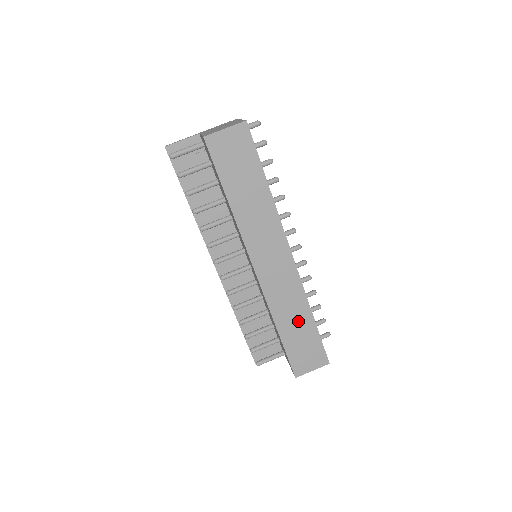
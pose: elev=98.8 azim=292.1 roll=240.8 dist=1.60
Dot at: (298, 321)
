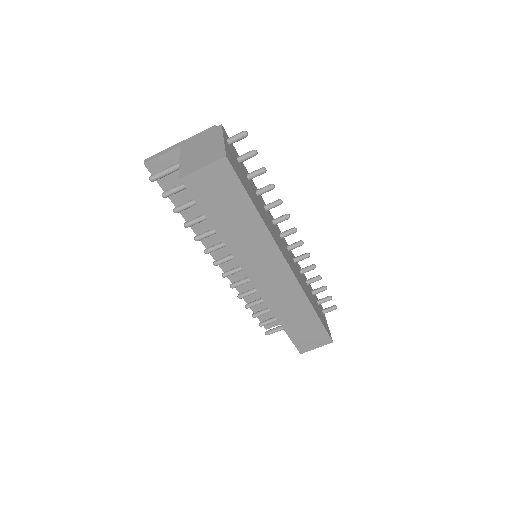
Dot at: (300, 316)
